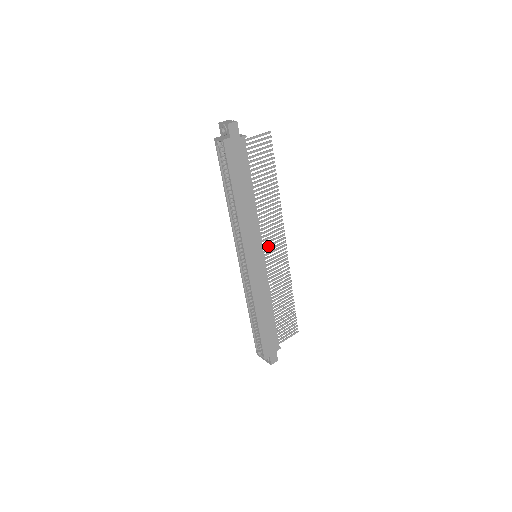
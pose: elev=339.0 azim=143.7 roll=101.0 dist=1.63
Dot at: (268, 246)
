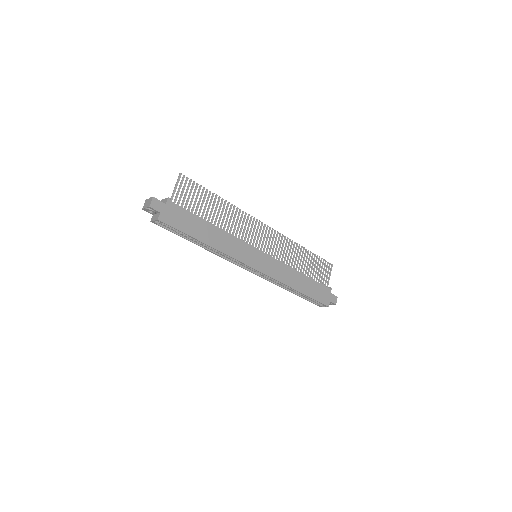
Dot at: (257, 241)
